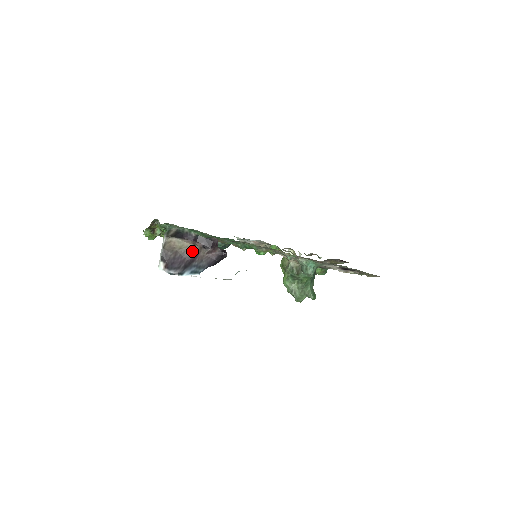
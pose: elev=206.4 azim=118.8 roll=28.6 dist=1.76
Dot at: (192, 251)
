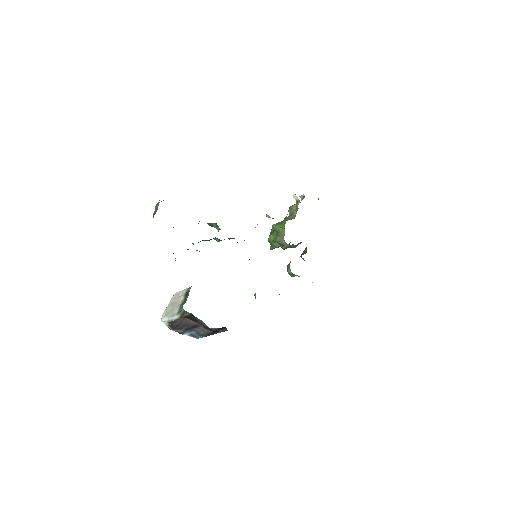
Dot at: occluded
